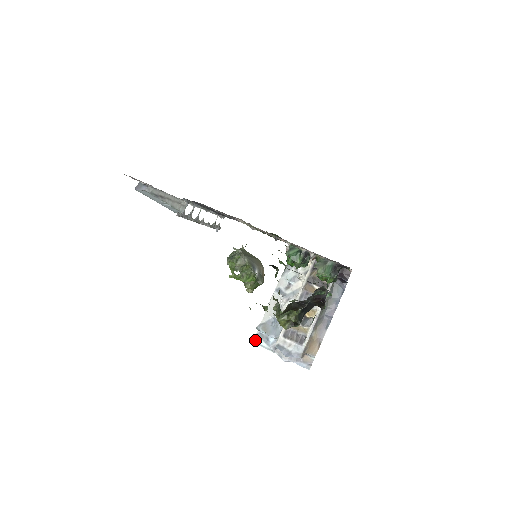
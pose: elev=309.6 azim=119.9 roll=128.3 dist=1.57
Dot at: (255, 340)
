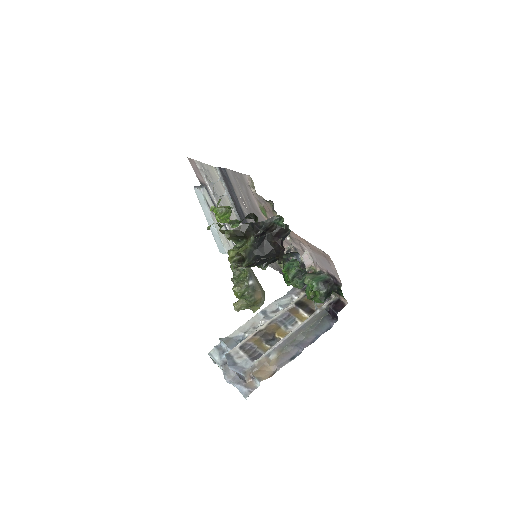
Dot at: (211, 351)
